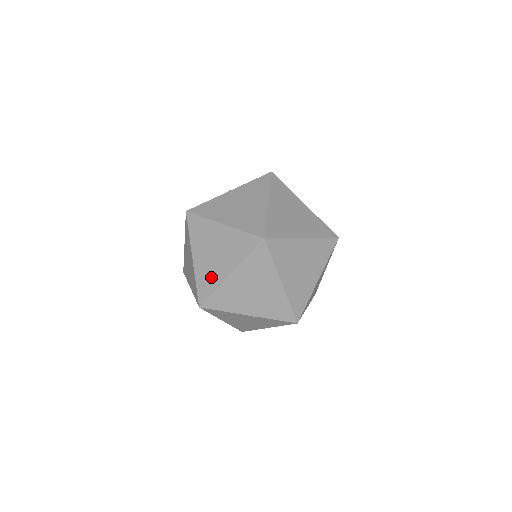
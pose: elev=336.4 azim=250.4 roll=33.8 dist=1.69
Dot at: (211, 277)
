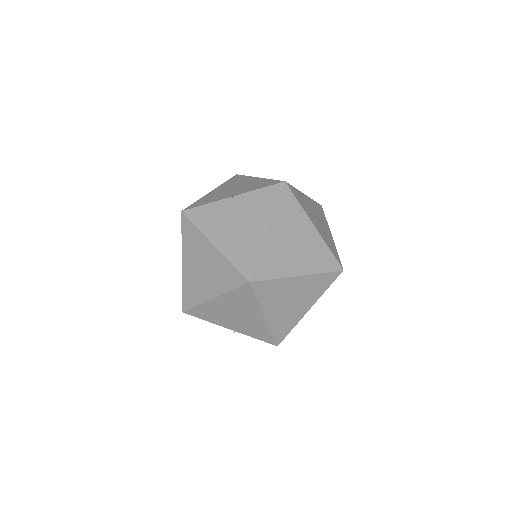
Dot at: (196, 291)
